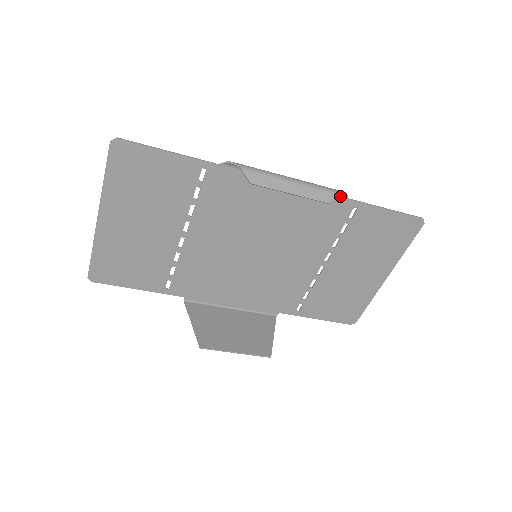
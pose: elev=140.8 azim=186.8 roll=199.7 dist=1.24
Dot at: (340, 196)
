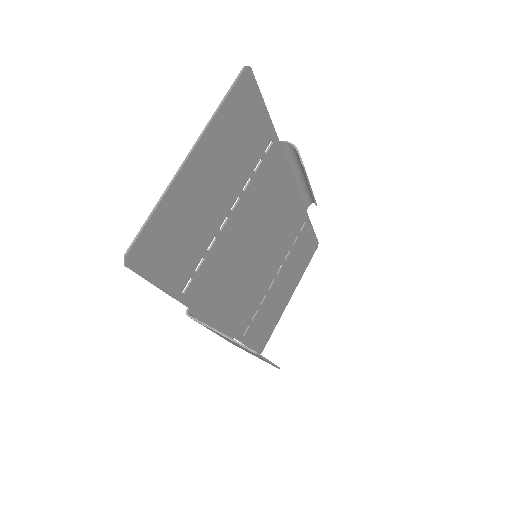
Dot at: (305, 207)
